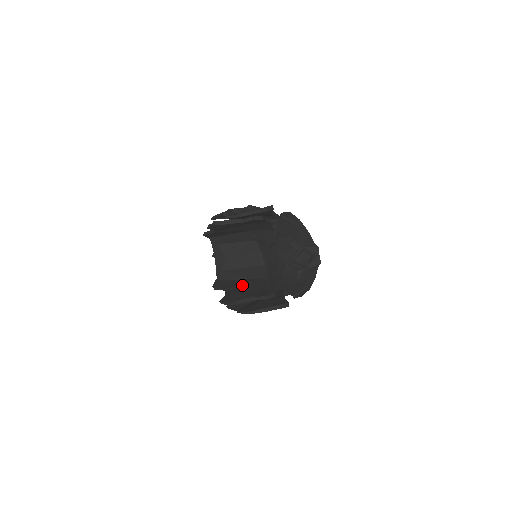
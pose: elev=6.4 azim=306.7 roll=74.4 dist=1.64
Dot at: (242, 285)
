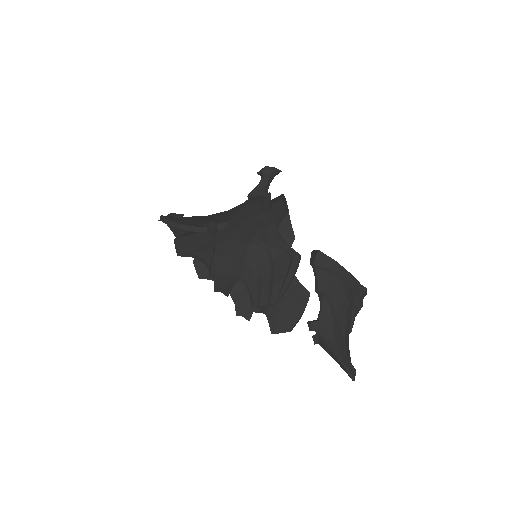
Dot at: occluded
